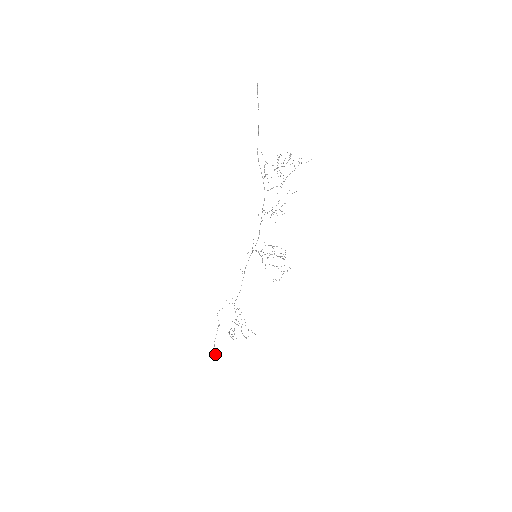
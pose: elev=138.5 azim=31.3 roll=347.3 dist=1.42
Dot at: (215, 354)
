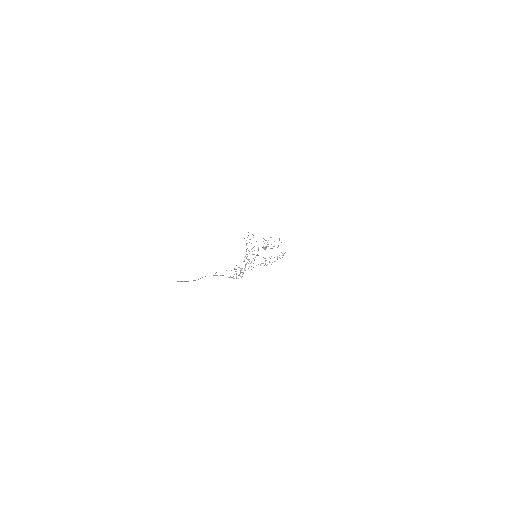
Dot at: occluded
